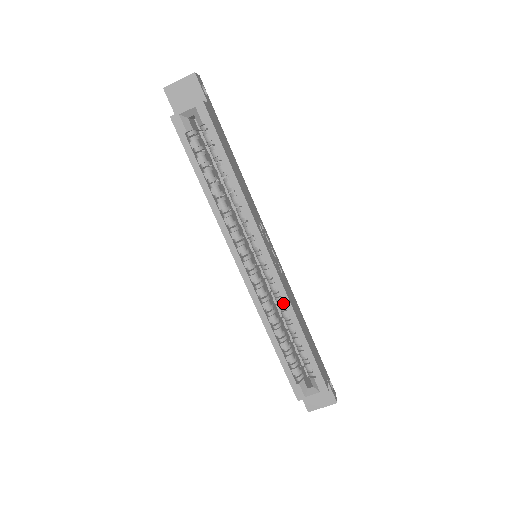
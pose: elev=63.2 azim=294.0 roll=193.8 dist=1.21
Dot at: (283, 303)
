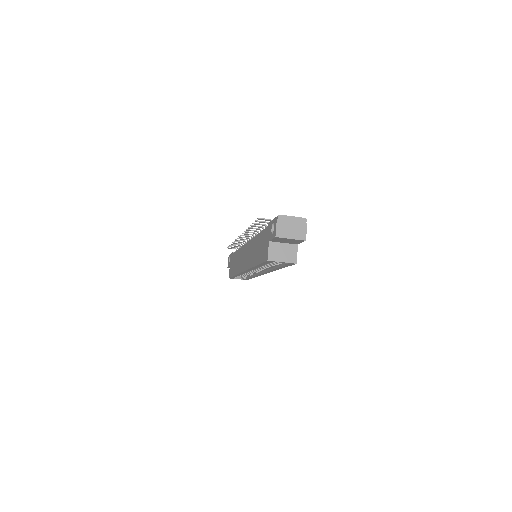
Dot at: occluded
